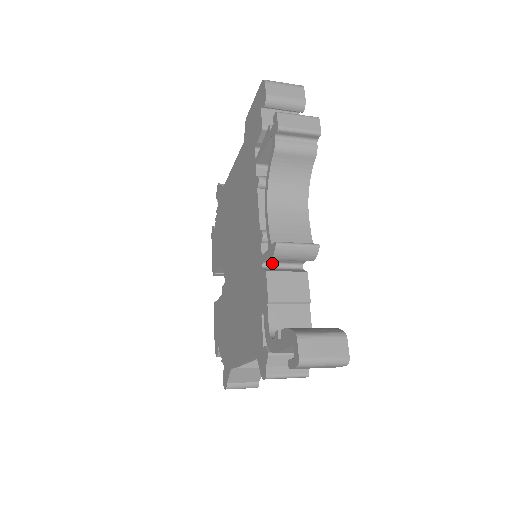
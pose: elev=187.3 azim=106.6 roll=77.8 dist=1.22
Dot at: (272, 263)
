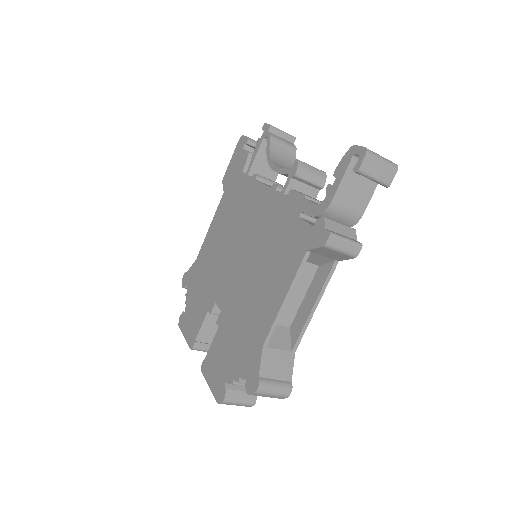
Dot at: occluded
